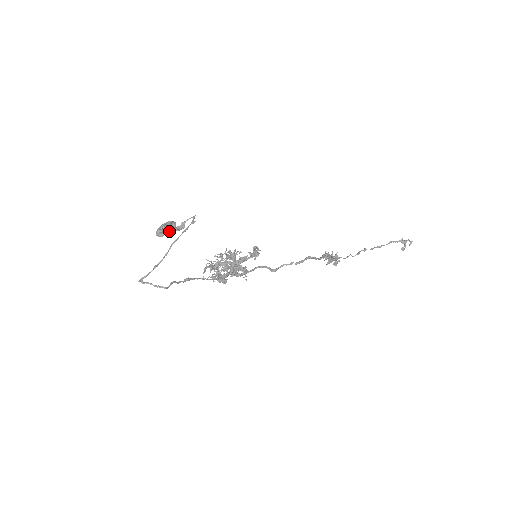
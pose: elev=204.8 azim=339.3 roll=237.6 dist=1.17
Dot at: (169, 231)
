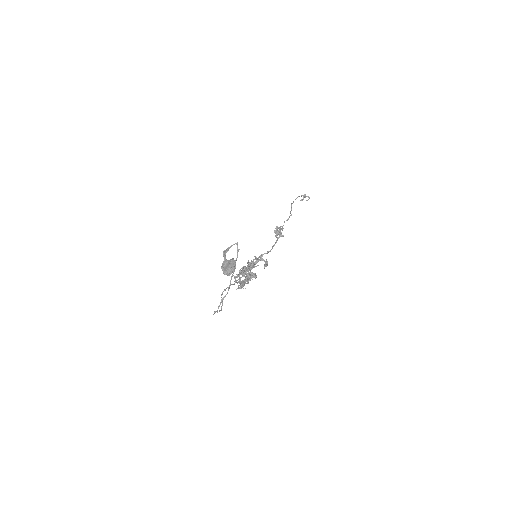
Dot at: (234, 271)
